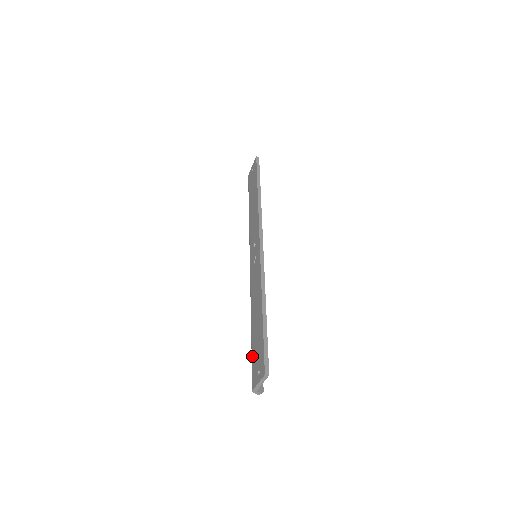
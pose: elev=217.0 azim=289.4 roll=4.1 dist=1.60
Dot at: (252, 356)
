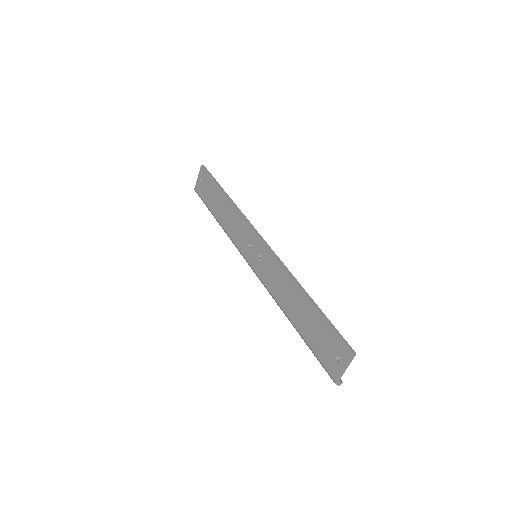
Dot at: (314, 349)
